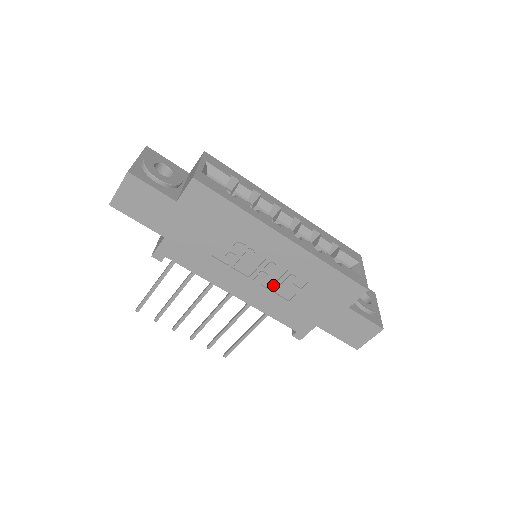
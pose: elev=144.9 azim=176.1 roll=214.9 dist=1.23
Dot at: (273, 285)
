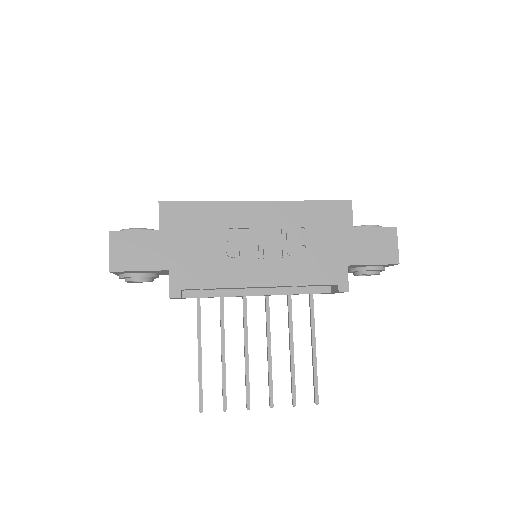
Dot at: (282, 251)
